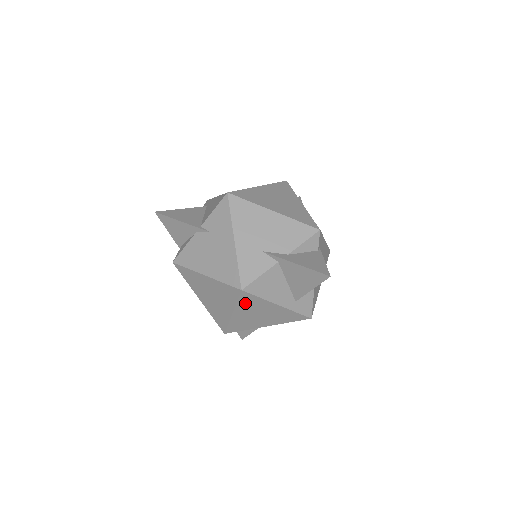
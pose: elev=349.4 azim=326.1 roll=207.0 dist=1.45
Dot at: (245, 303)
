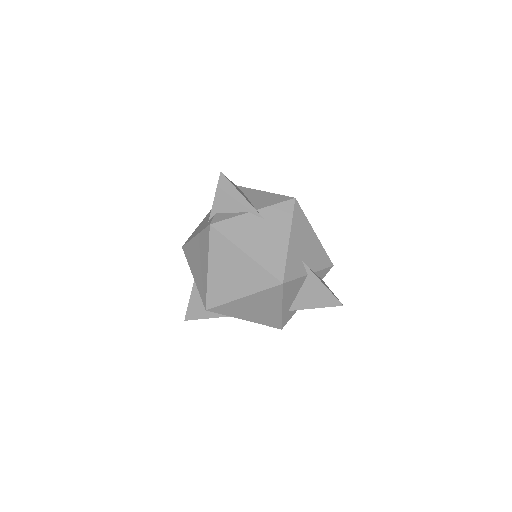
Dot at: (266, 294)
